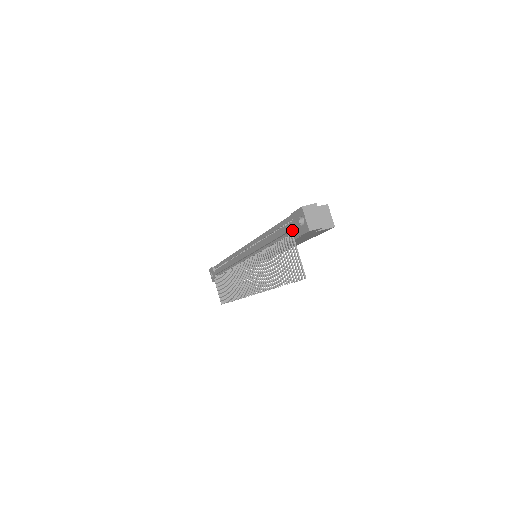
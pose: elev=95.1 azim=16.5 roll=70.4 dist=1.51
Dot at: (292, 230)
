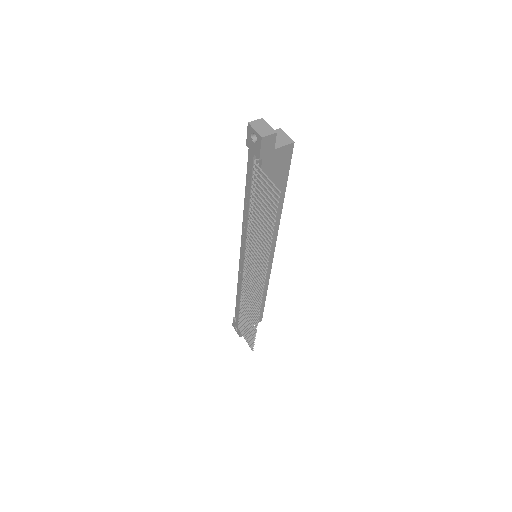
Dot at: occluded
